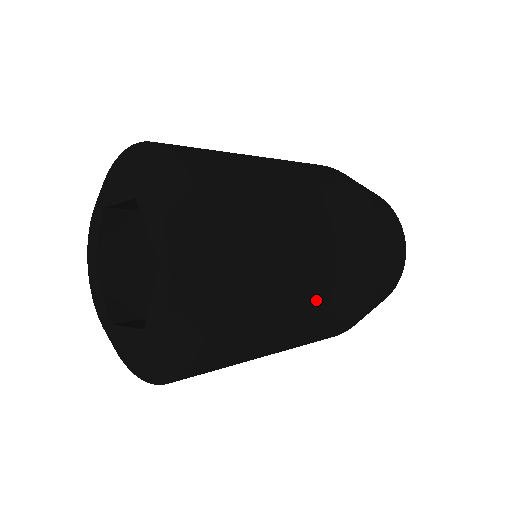
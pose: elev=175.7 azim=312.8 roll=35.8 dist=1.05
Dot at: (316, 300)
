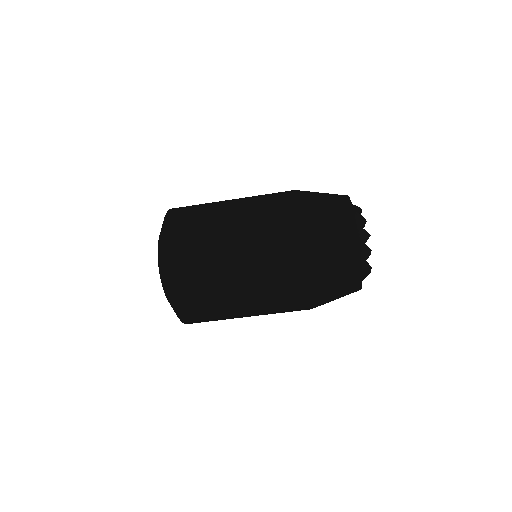
Dot at: (234, 213)
